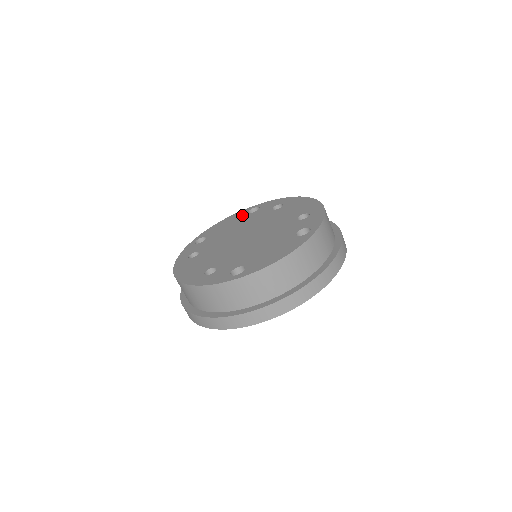
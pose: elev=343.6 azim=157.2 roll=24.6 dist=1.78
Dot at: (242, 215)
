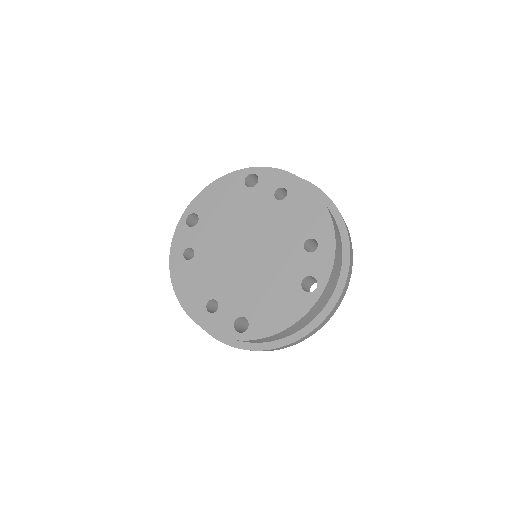
Dot at: (237, 186)
